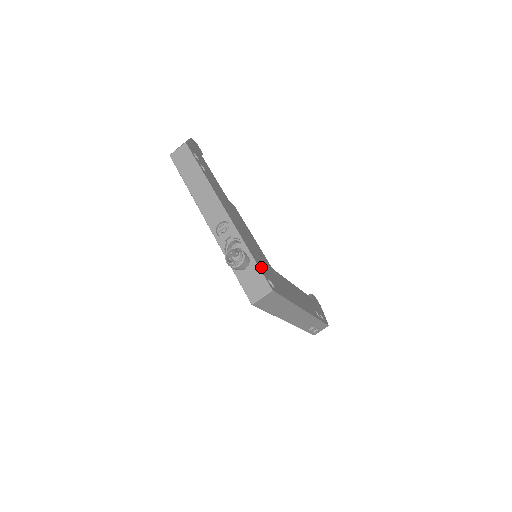
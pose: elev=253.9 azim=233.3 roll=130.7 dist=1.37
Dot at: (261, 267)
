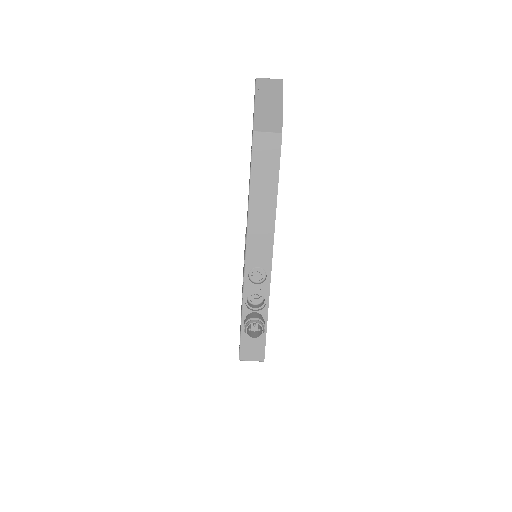
Dot at: occluded
